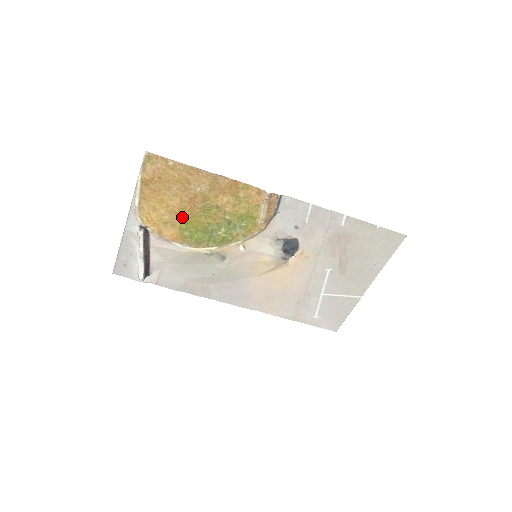
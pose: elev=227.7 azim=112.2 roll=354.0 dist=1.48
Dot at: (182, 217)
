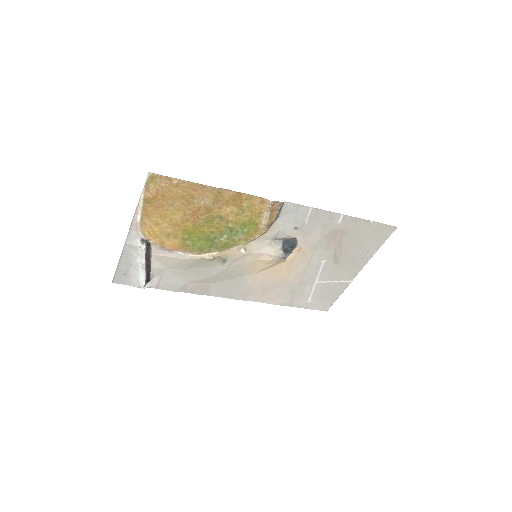
Dot at: (185, 228)
